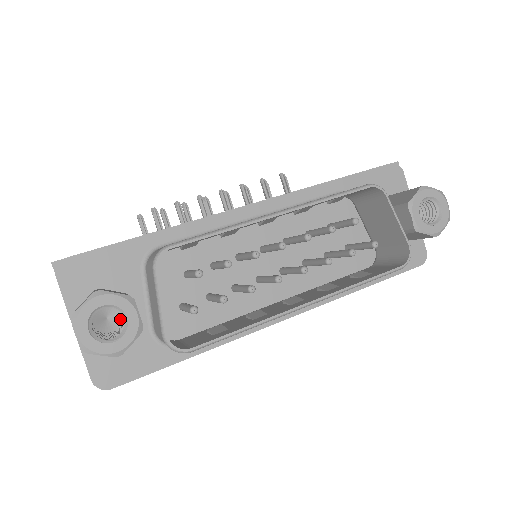
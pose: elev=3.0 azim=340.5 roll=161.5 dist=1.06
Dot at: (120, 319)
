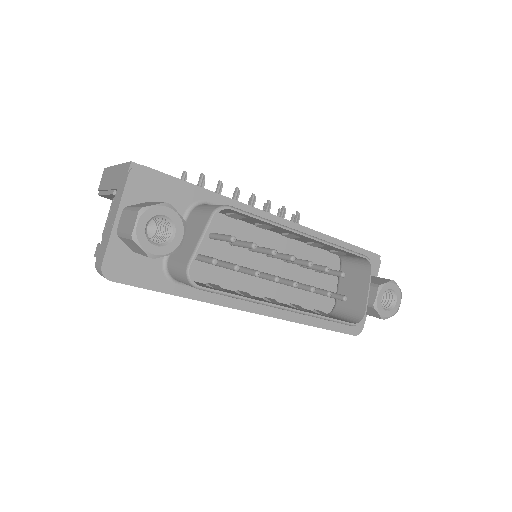
Dot at: (153, 234)
